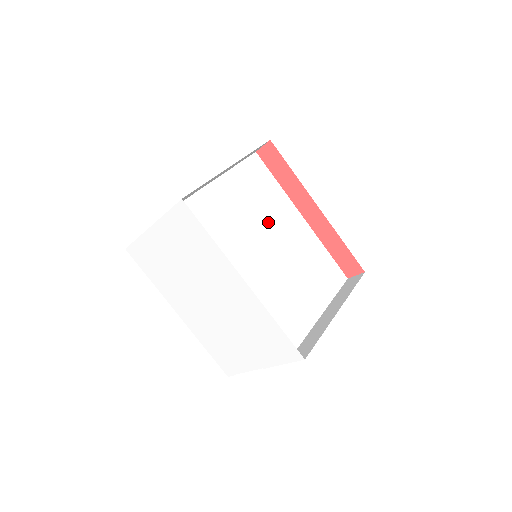
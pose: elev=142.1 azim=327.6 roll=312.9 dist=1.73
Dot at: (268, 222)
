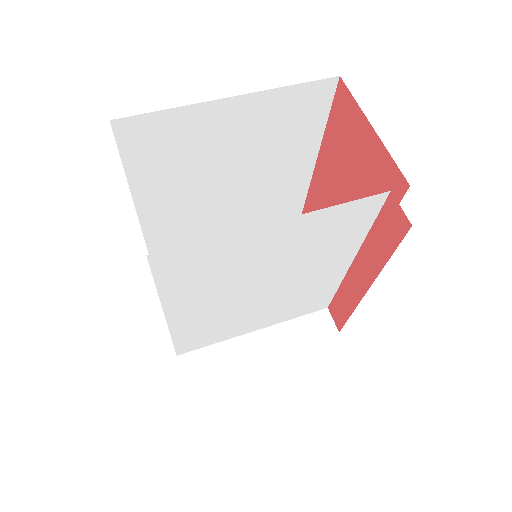
Dot at: (295, 267)
